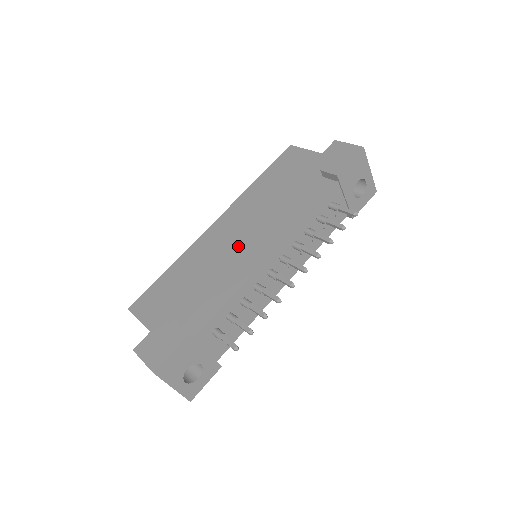
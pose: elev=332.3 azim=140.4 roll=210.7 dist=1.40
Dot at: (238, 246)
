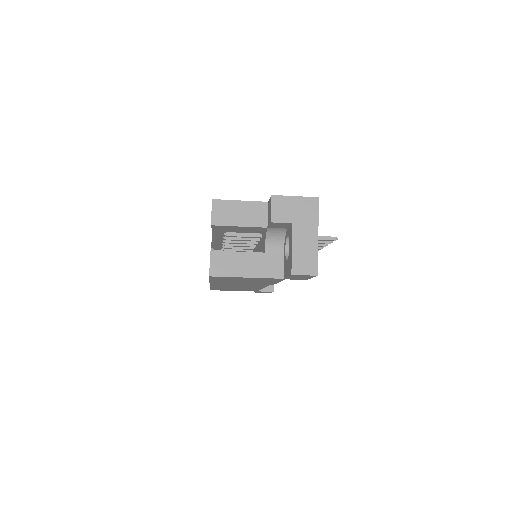
Dot at: occluded
